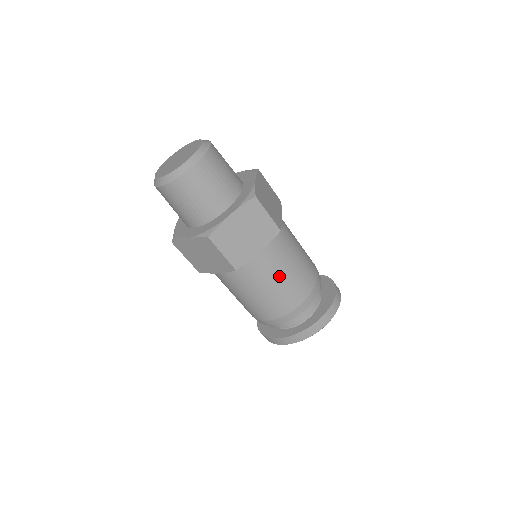
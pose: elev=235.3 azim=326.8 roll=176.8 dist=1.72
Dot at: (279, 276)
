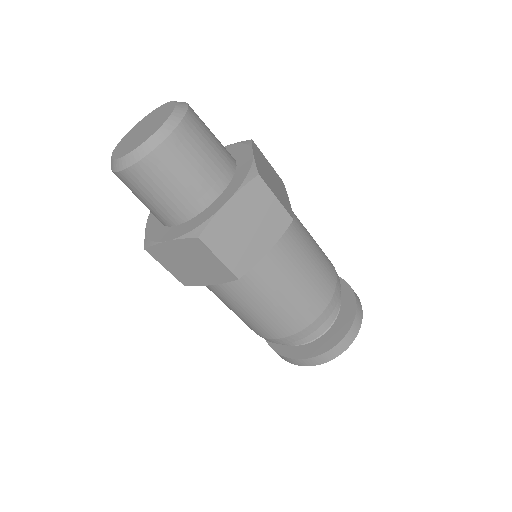
Dot at: (244, 309)
